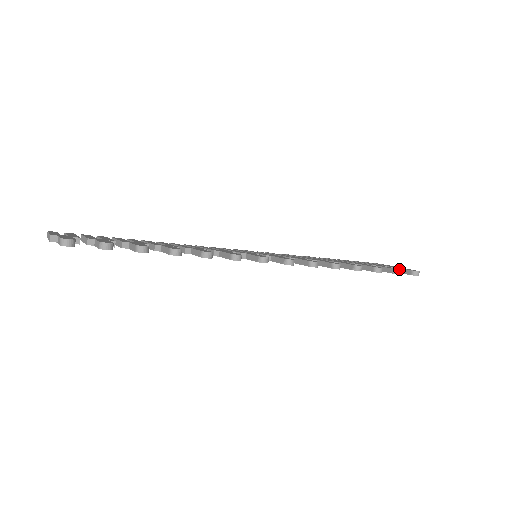
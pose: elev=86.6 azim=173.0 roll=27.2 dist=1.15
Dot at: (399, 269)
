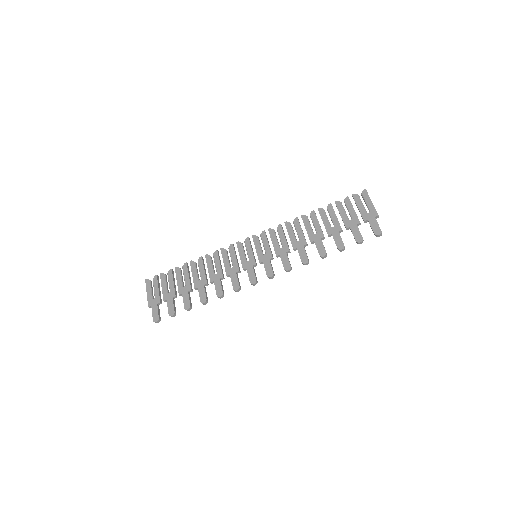
Dot at: (359, 242)
